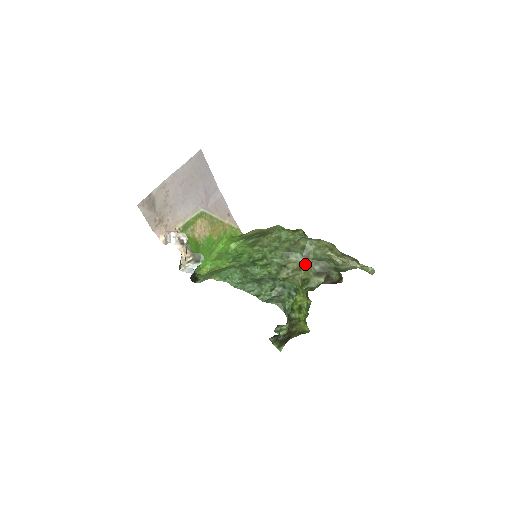
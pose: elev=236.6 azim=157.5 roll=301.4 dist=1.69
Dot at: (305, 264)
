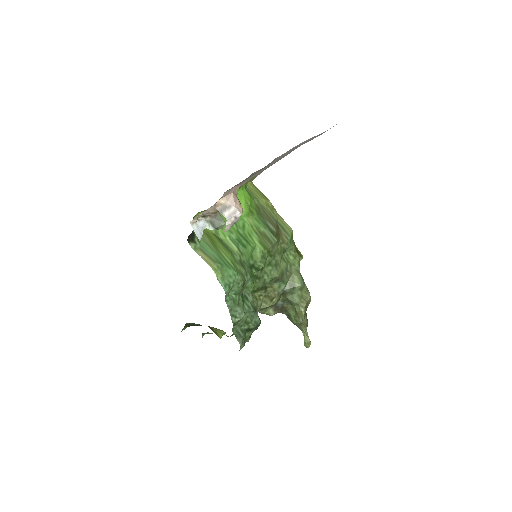
Dot at: (278, 297)
